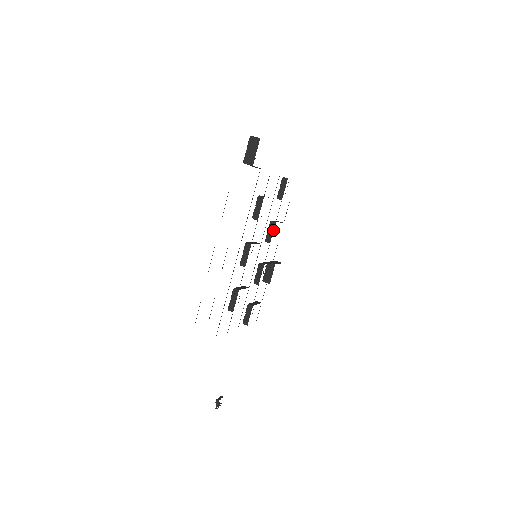
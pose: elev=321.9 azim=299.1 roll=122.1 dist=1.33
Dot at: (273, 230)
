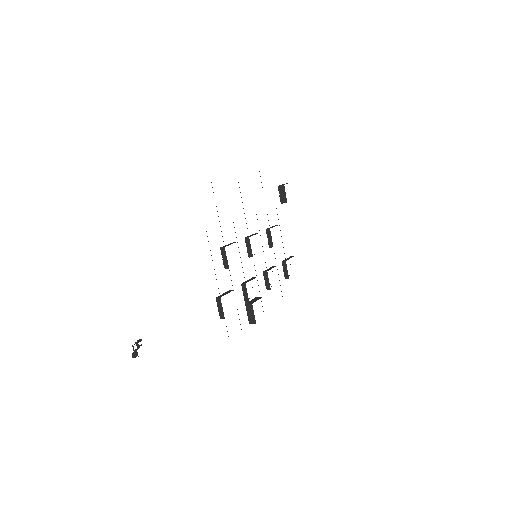
Dot at: occluded
